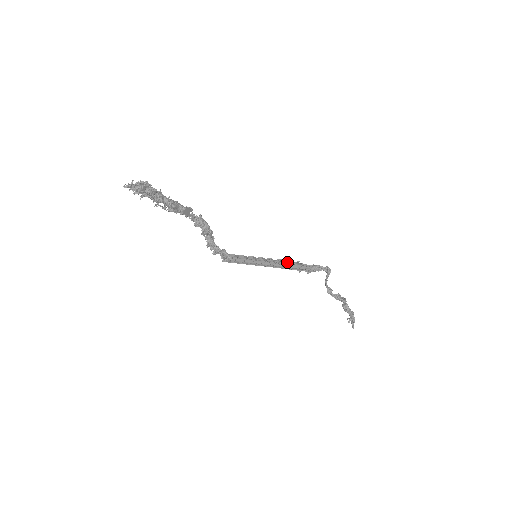
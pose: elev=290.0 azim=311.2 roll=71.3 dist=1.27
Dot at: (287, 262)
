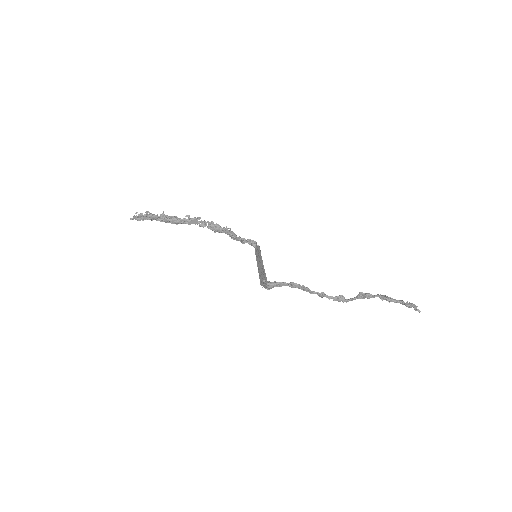
Dot at: (261, 273)
